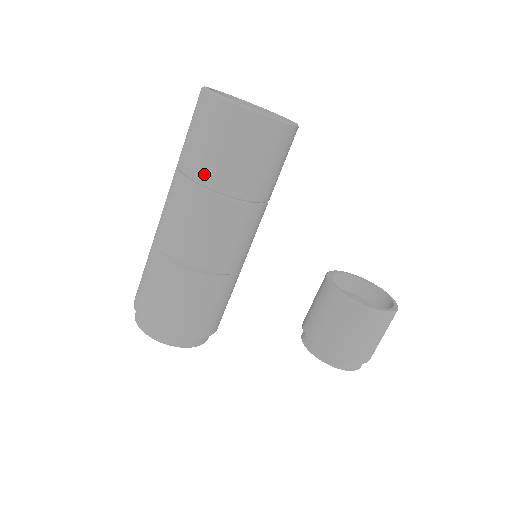
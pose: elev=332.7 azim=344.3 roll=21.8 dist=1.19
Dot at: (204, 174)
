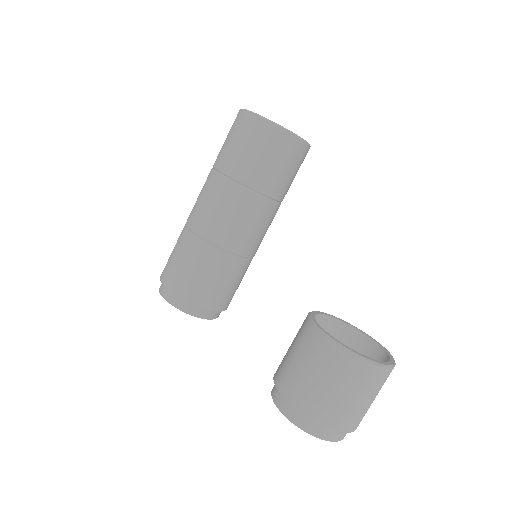
Dot at: (216, 159)
